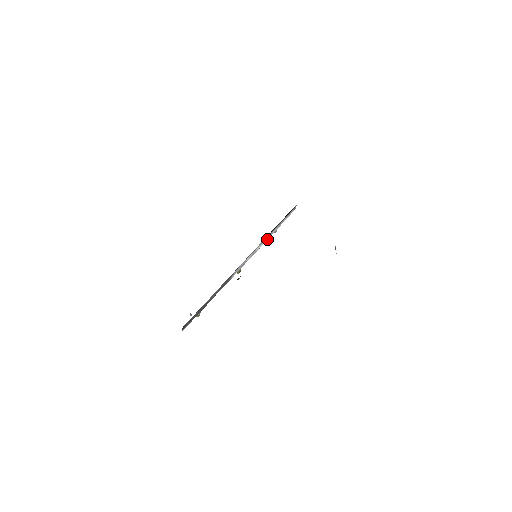
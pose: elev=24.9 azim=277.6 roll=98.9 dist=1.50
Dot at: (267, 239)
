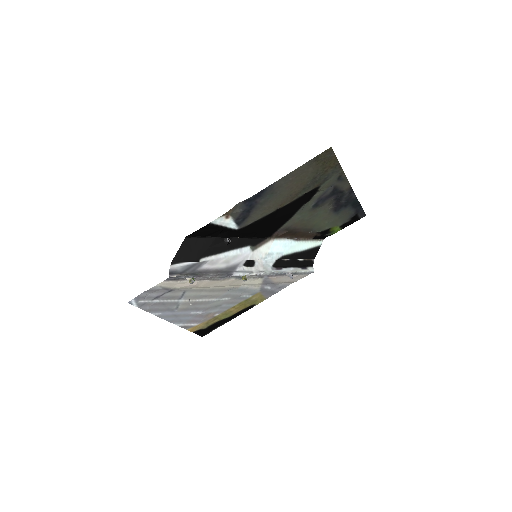
Dot at: (278, 272)
